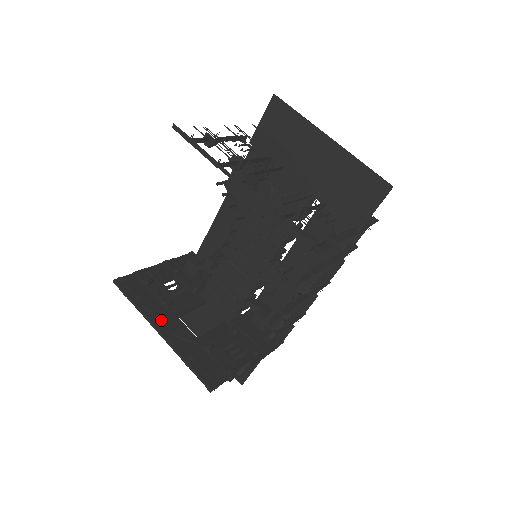
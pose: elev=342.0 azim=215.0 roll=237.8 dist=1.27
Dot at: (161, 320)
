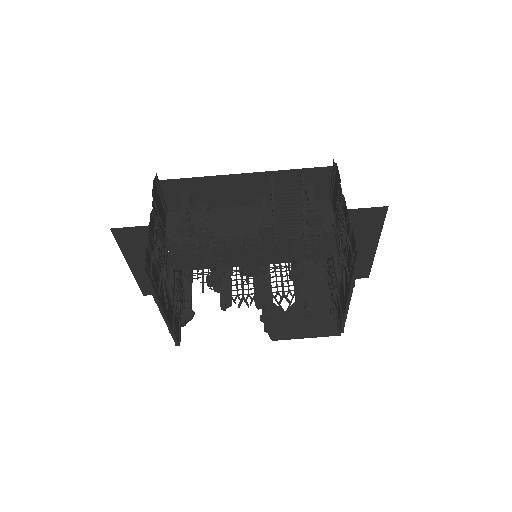
Dot at: (163, 298)
